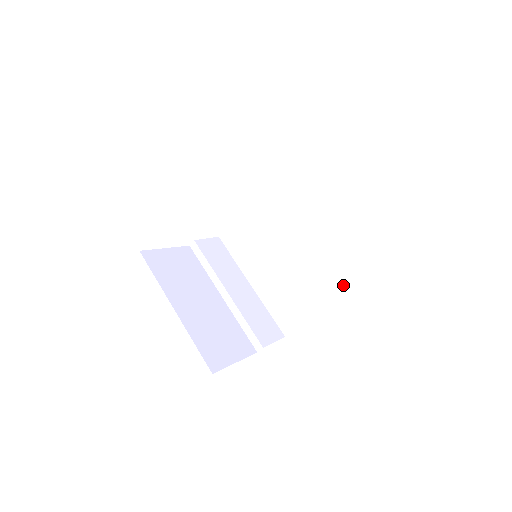
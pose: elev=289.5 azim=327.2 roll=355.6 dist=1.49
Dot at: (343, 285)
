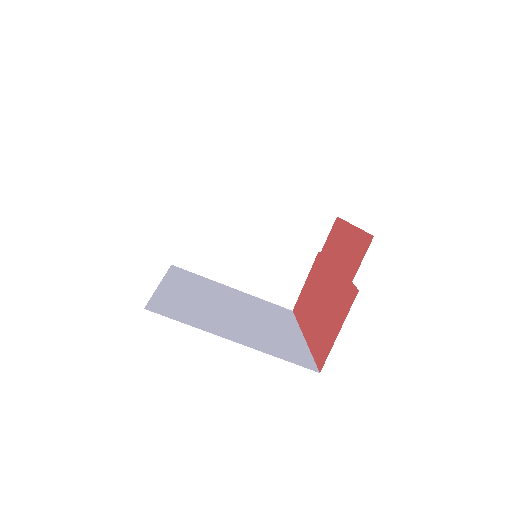
Dot at: occluded
